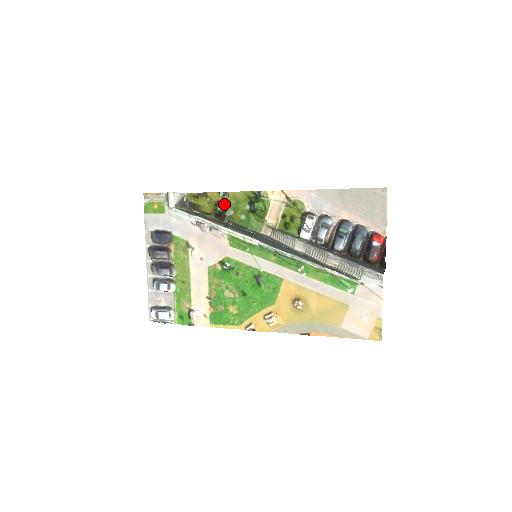
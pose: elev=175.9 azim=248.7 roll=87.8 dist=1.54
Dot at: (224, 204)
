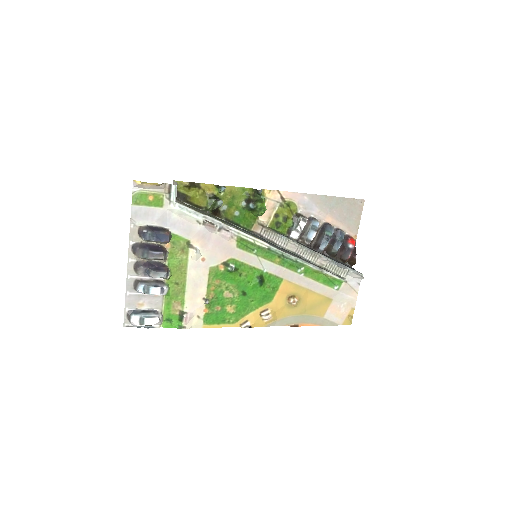
Dot at: (219, 198)
